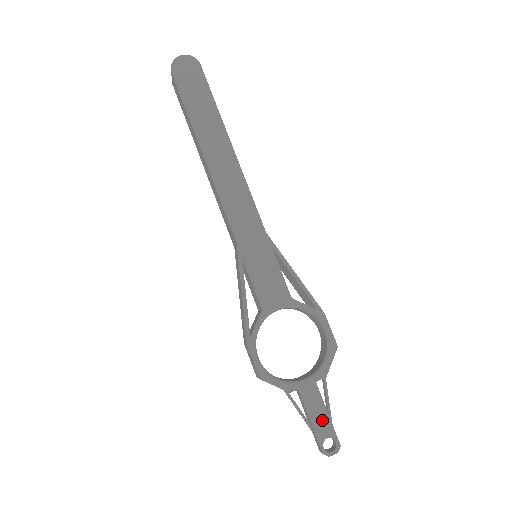
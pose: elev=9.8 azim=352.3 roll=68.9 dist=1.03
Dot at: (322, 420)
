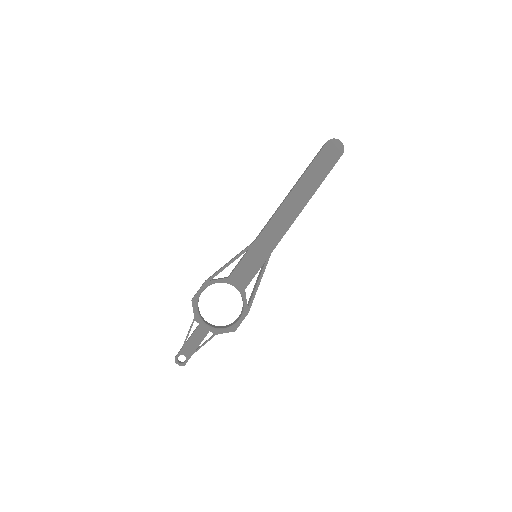
Dot at: (192, 347)
